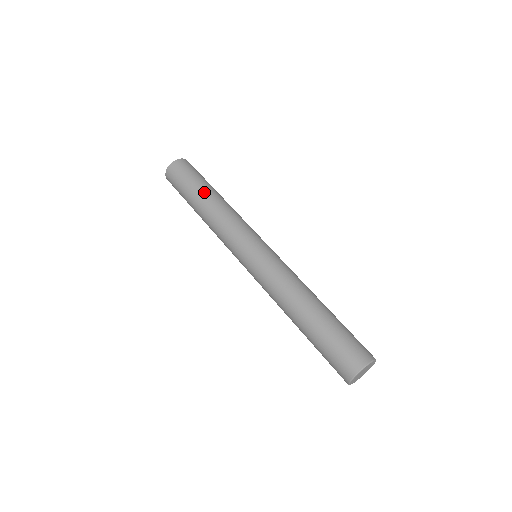
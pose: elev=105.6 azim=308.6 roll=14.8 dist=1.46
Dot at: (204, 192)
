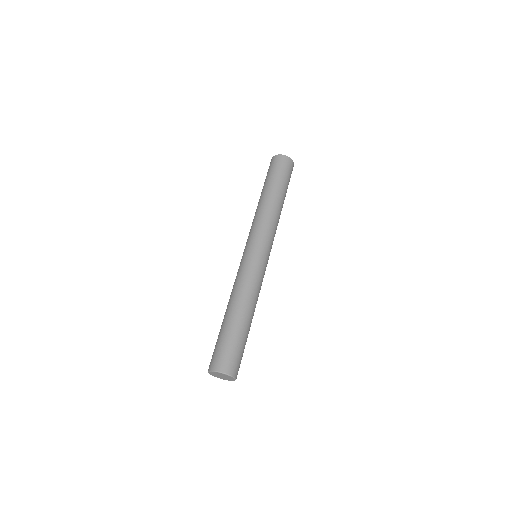
Dot at: (275, 190)
